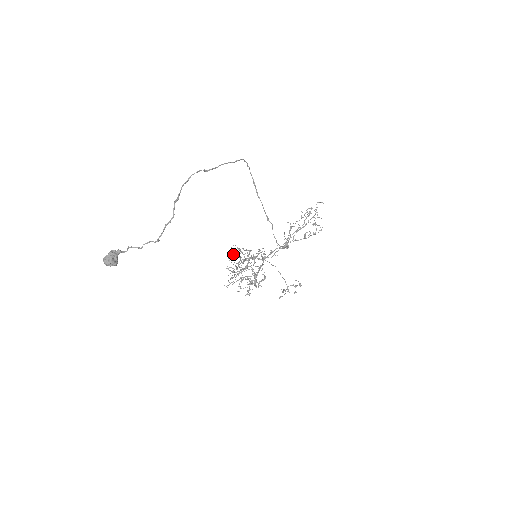
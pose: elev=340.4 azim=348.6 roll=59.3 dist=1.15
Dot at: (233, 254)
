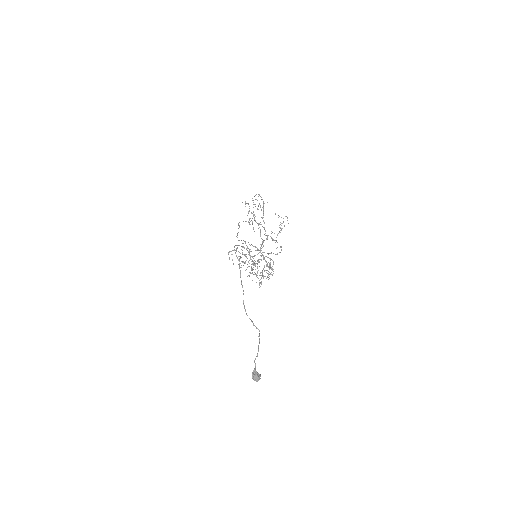
Dot at: occluded
